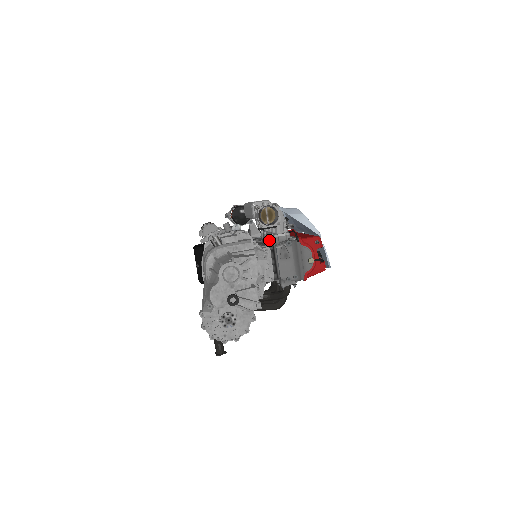
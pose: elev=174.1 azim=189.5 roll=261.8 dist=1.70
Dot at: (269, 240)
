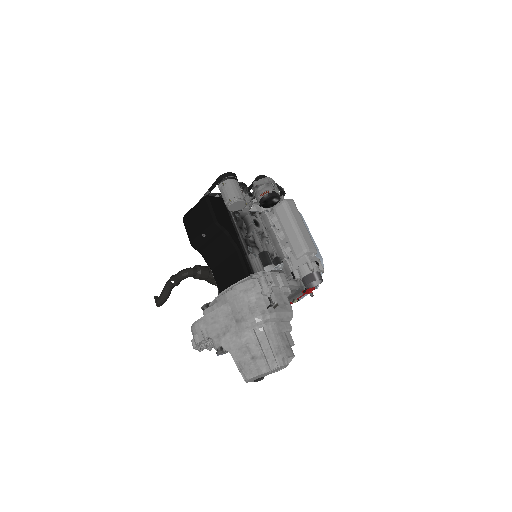
Dot at: (274, 246)
